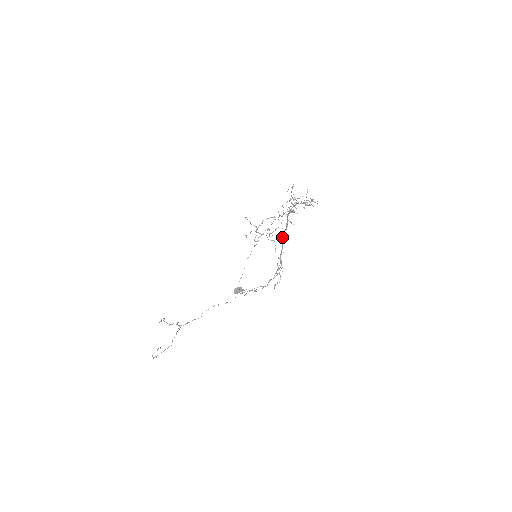
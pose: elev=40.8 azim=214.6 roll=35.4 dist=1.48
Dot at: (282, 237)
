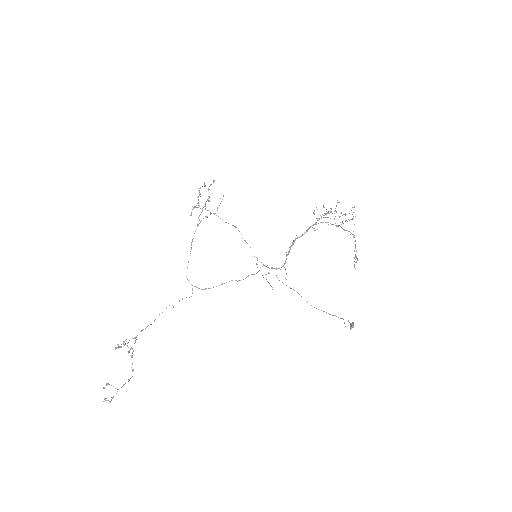
Dot at: (295, 240)
